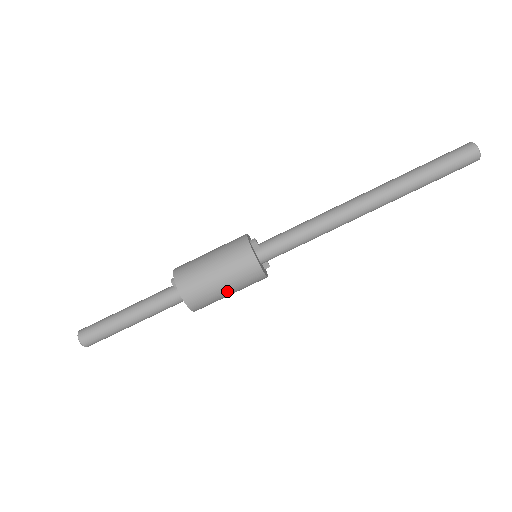
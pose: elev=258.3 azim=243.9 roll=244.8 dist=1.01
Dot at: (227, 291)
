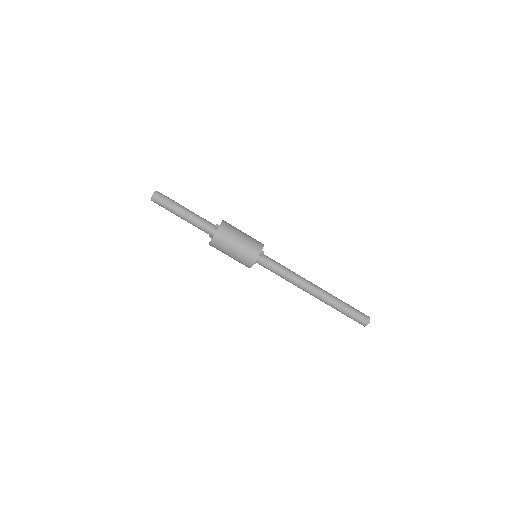
Dot at: (230, 256)
